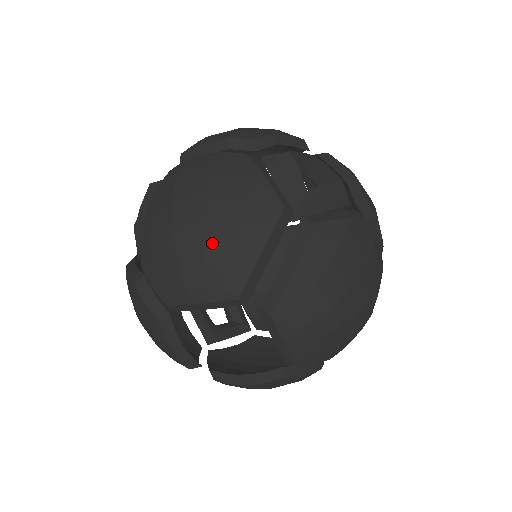
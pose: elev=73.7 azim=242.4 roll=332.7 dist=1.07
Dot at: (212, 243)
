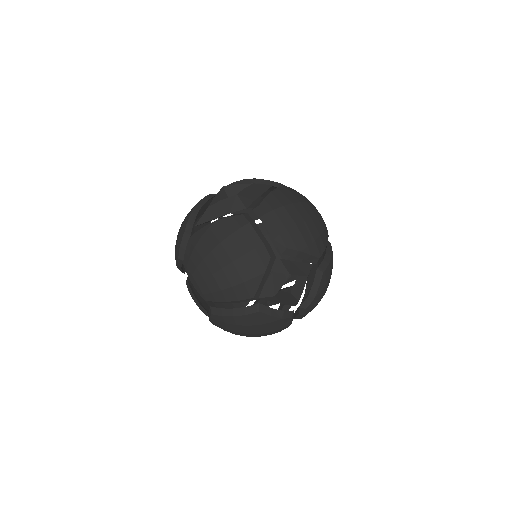
Dot at: (214, 279)
